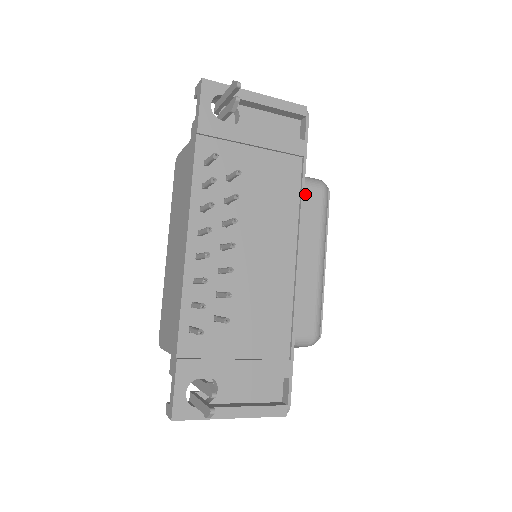
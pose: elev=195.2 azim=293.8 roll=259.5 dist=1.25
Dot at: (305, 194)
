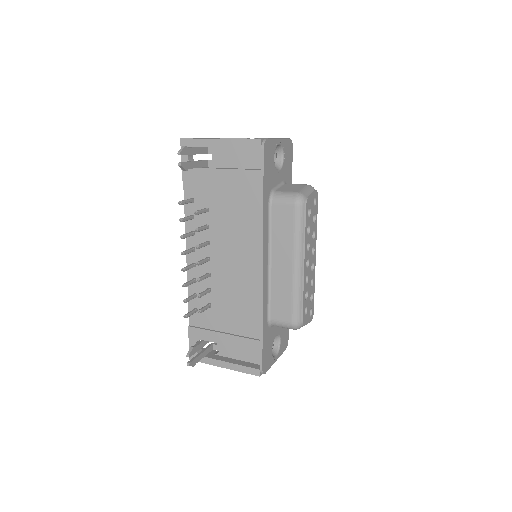
Dot at: (278, 211)
